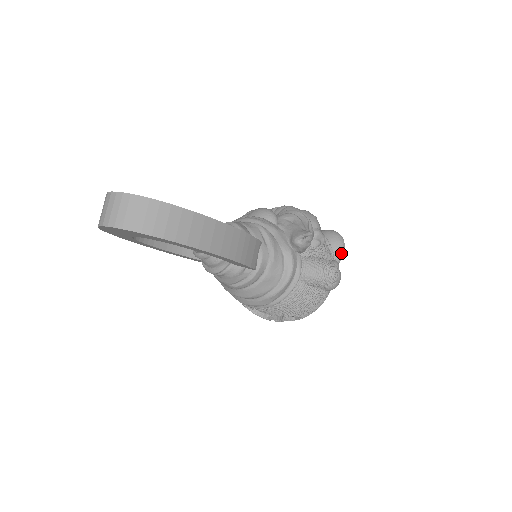
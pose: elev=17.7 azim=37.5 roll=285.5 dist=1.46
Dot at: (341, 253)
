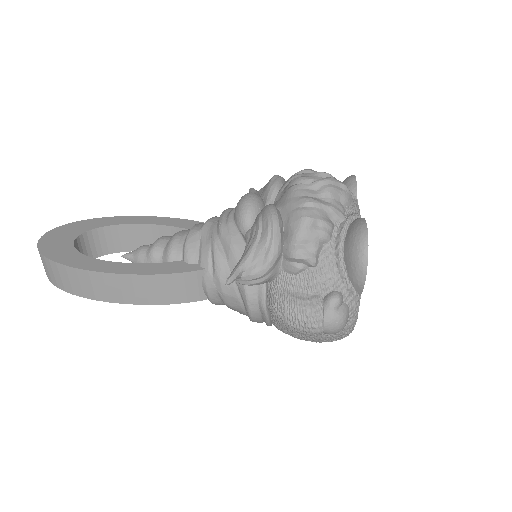
Dot at: (360, 277)
